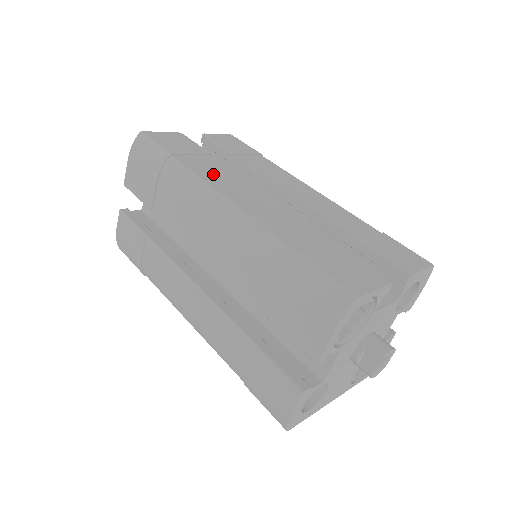
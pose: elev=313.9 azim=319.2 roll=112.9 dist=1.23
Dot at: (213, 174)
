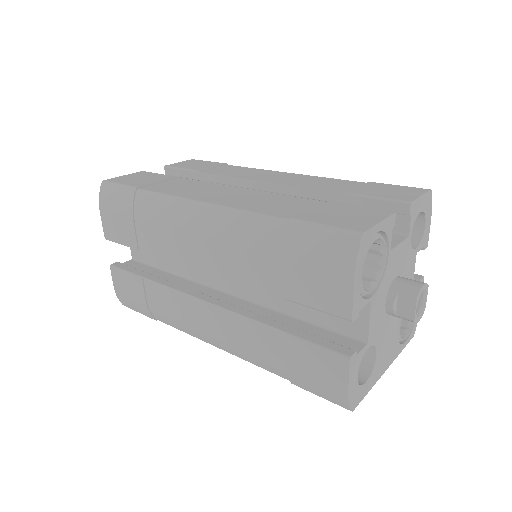
Dot at: (183, 189)
